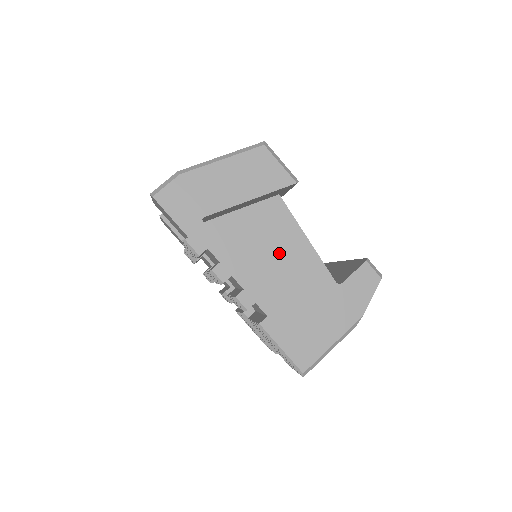
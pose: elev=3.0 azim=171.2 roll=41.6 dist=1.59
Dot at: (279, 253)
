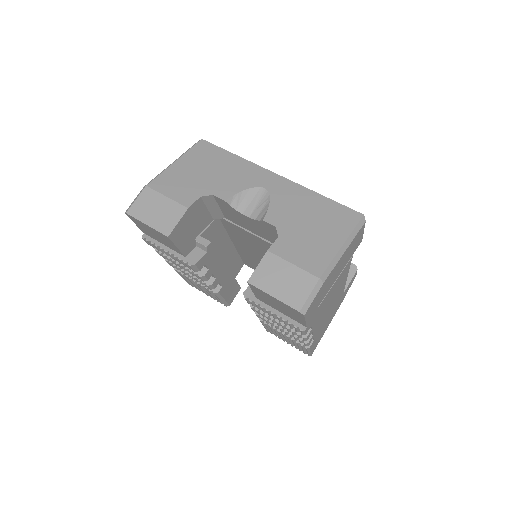
Dot at: occluded
